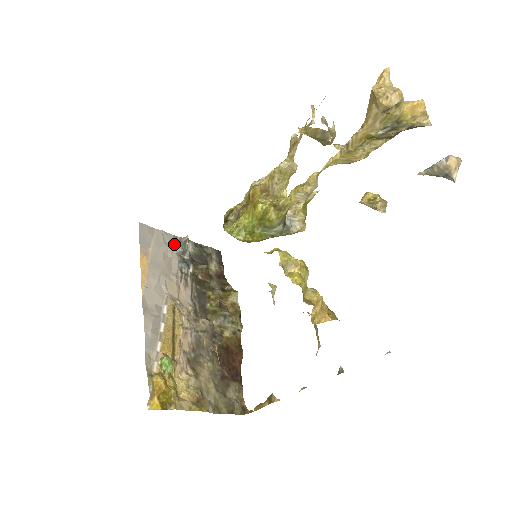
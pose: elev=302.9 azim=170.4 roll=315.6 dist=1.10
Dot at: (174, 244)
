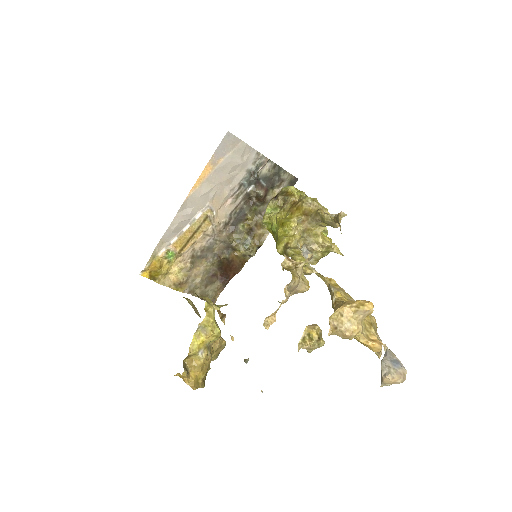
Dot at: (251, 160)
